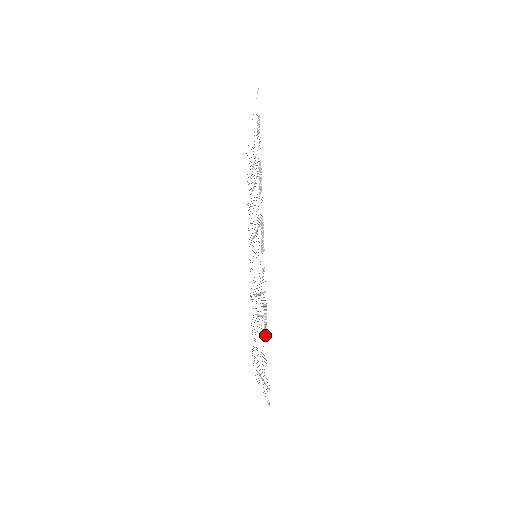
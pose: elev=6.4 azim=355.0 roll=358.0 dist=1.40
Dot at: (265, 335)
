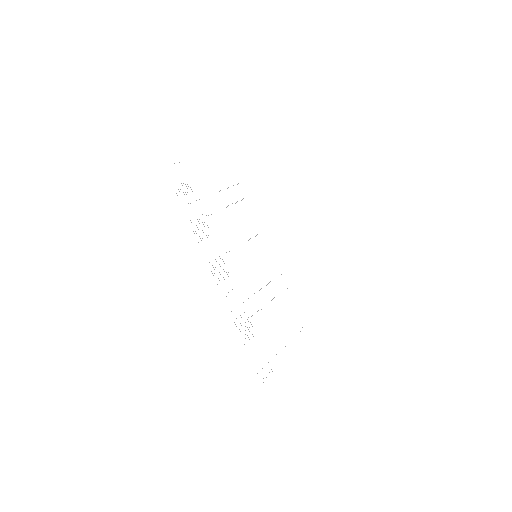
Dot at: occluded
